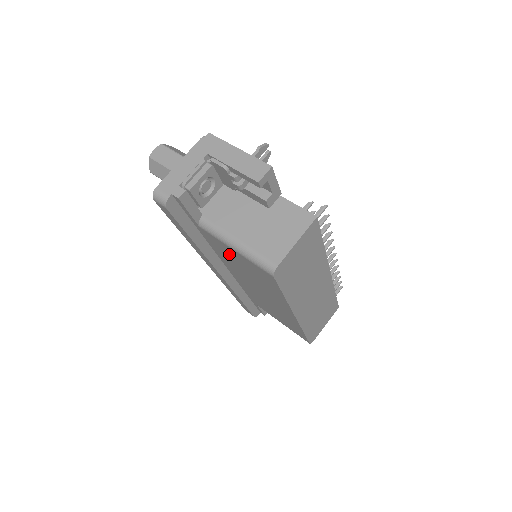
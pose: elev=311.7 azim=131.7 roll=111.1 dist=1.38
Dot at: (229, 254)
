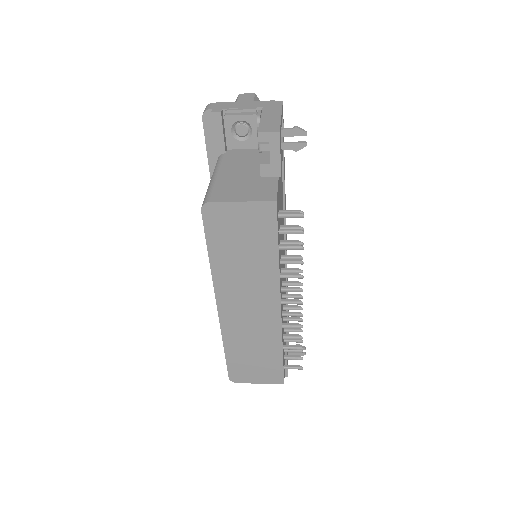
Dot at: occluded
